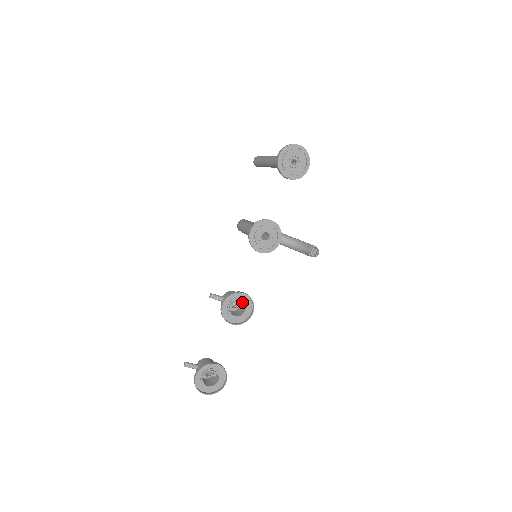
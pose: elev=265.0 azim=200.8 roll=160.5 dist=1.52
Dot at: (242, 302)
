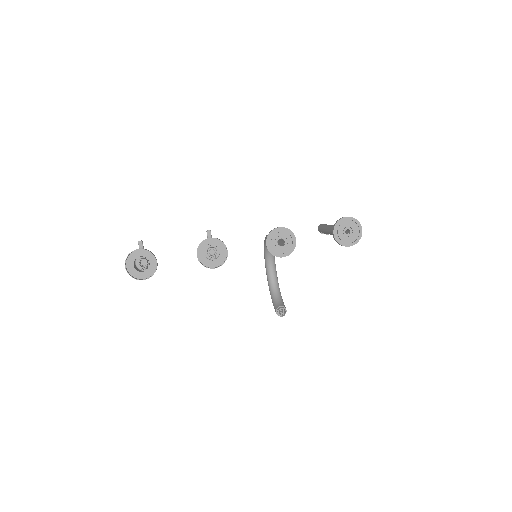
Dot at: occluded
